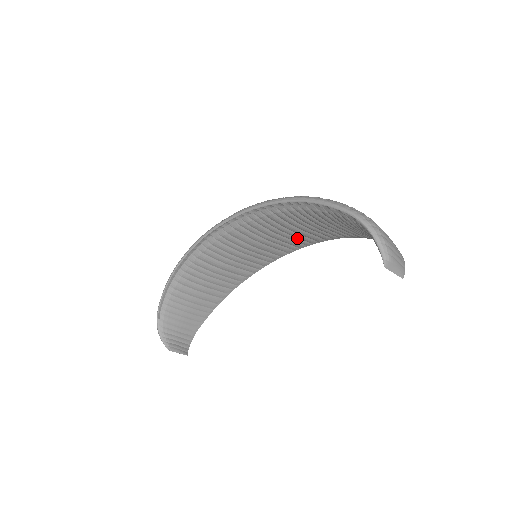
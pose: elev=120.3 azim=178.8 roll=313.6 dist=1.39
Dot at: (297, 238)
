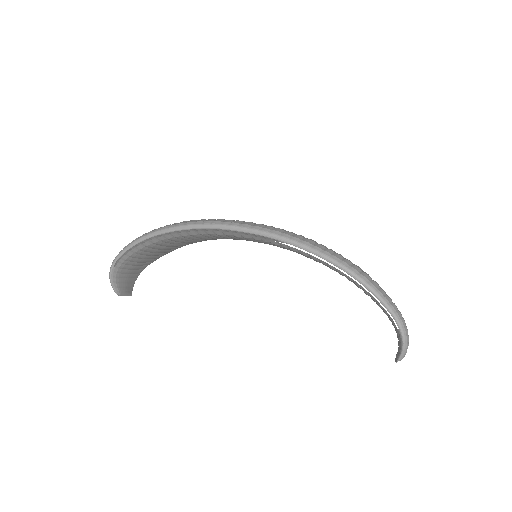
Dot at: occluded
